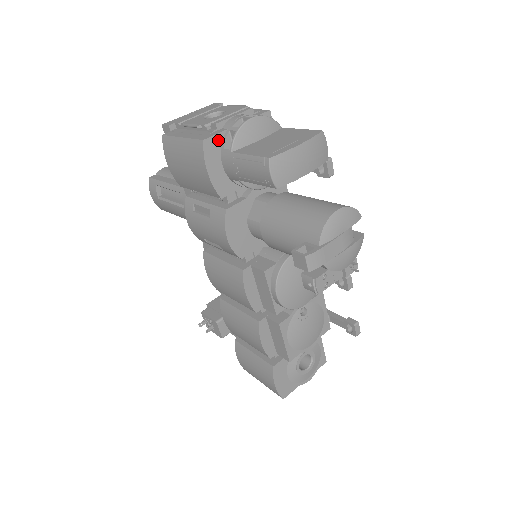
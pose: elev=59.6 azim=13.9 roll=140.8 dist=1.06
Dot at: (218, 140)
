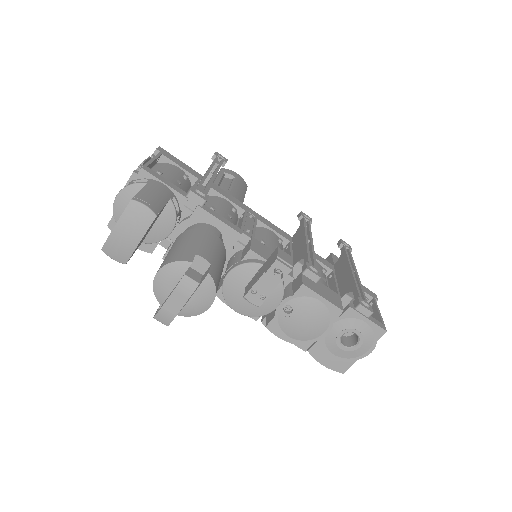
Dot at: occluded
